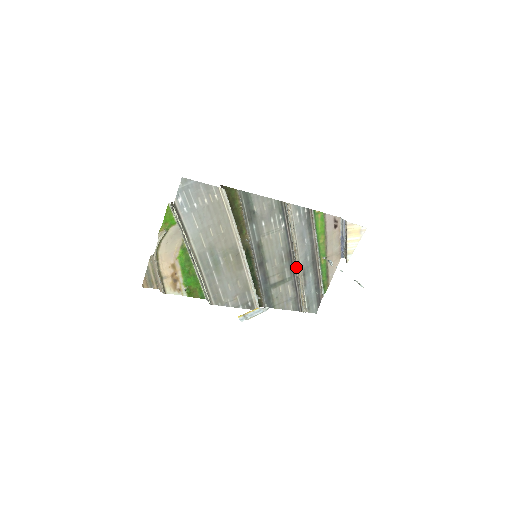
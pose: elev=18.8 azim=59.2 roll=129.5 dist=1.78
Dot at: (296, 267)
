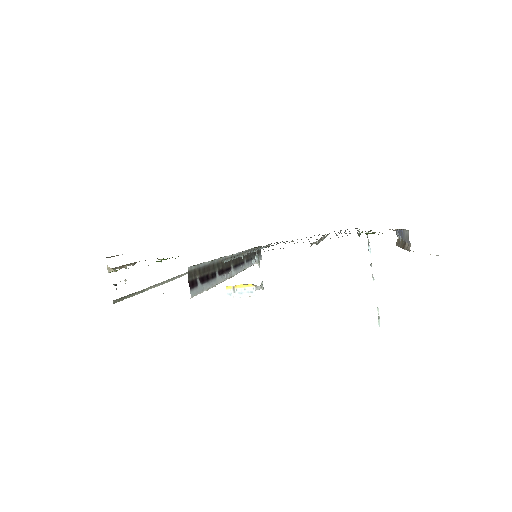
Dot at: occluded
